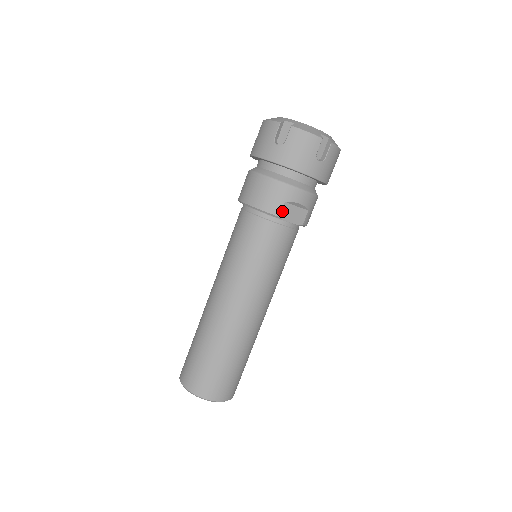
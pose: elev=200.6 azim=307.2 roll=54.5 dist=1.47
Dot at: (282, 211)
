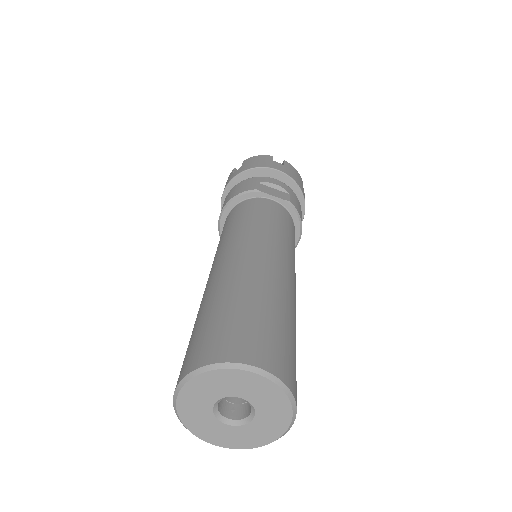
Dot at: (258, 187)
